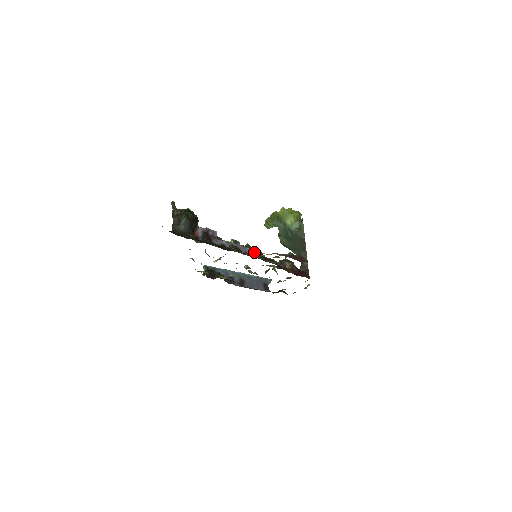
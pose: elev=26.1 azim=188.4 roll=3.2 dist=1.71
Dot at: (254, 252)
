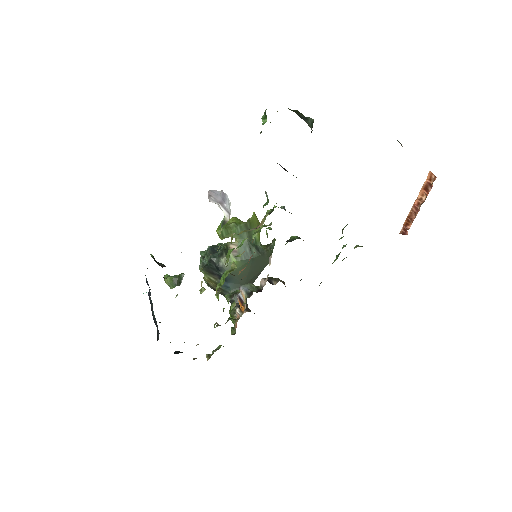
Dot at: occluded
